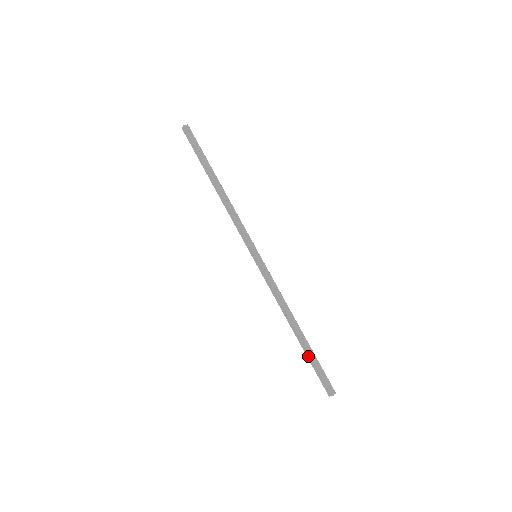
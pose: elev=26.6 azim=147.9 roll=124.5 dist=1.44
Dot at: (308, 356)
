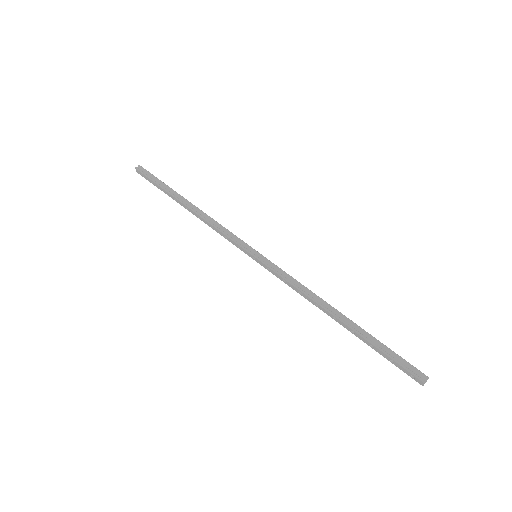
Dot at: (368, 344)
